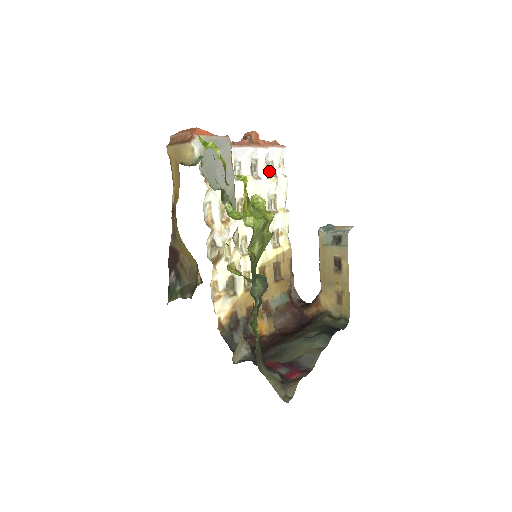
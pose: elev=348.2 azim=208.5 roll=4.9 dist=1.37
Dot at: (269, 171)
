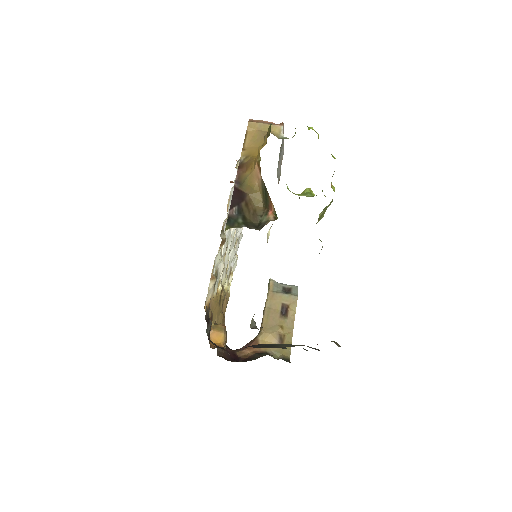
Dot at: occluded
